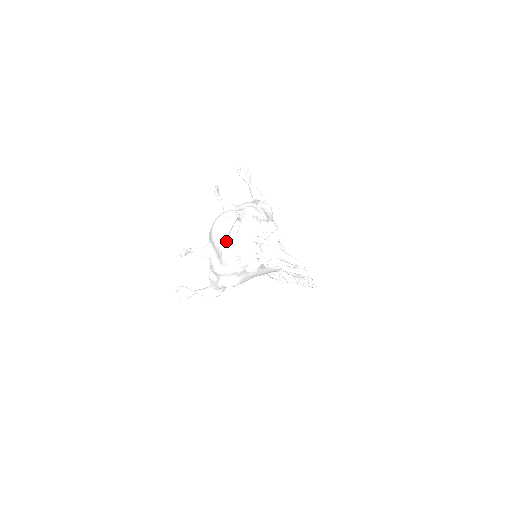
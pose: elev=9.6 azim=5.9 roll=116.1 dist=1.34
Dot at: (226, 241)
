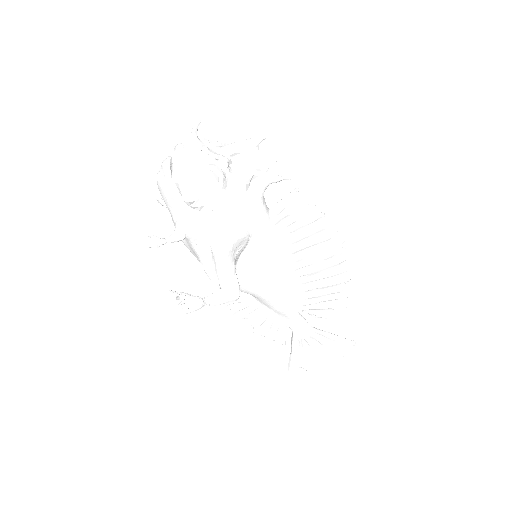
Dot at: occluded
